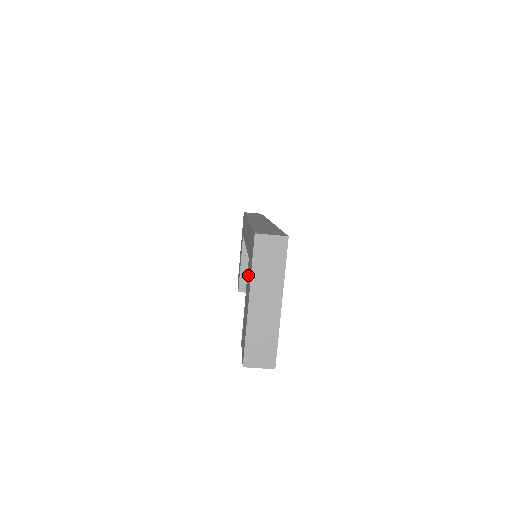
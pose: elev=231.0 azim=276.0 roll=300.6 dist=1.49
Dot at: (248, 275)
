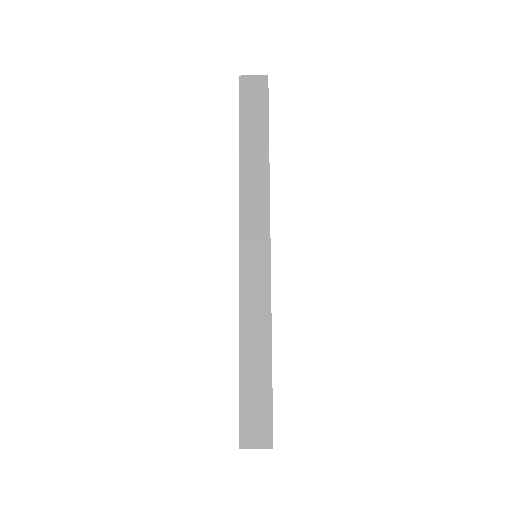
Dot at: occluded
